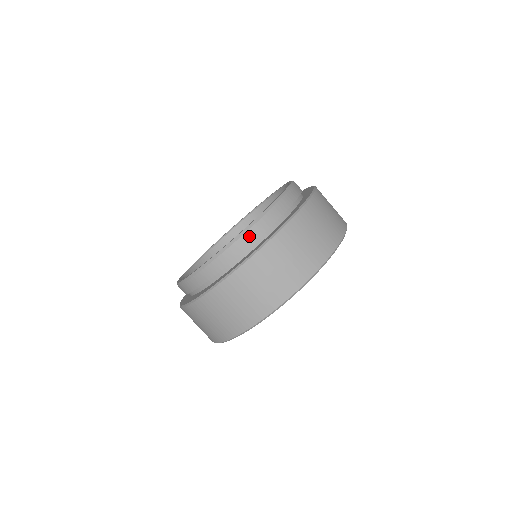
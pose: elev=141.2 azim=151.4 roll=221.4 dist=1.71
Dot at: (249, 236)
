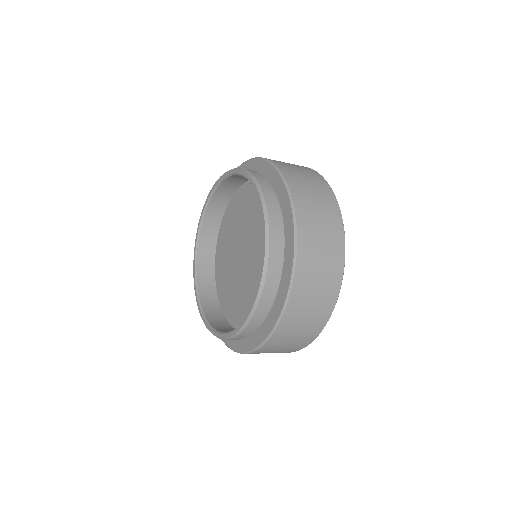
Dot at: (255, 174)
